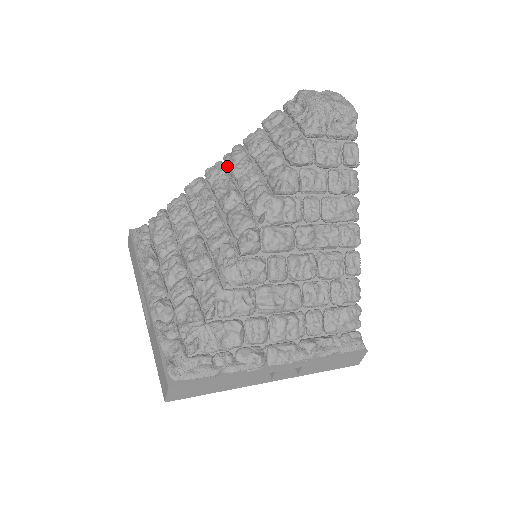
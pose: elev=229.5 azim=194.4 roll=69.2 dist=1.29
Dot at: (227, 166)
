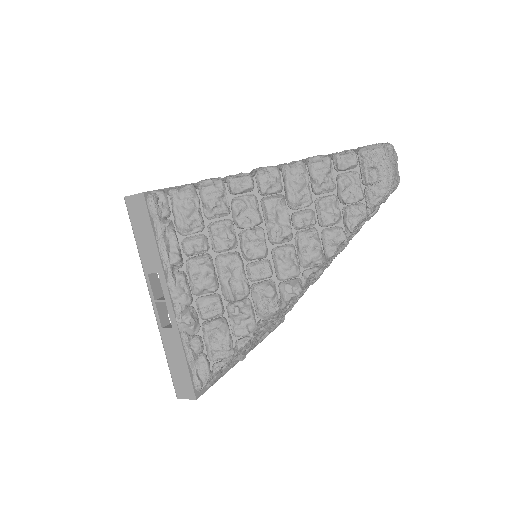
Dot at: (288, 188)
